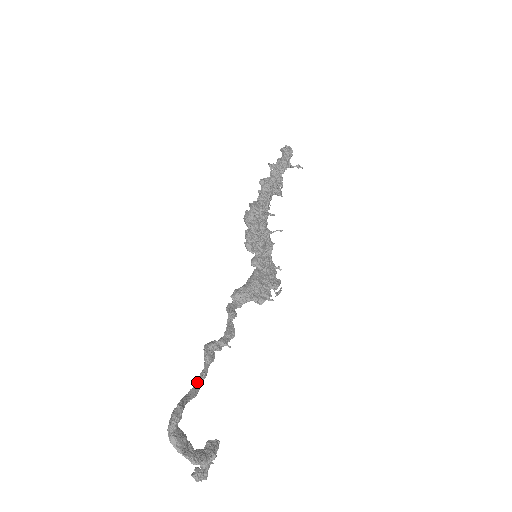
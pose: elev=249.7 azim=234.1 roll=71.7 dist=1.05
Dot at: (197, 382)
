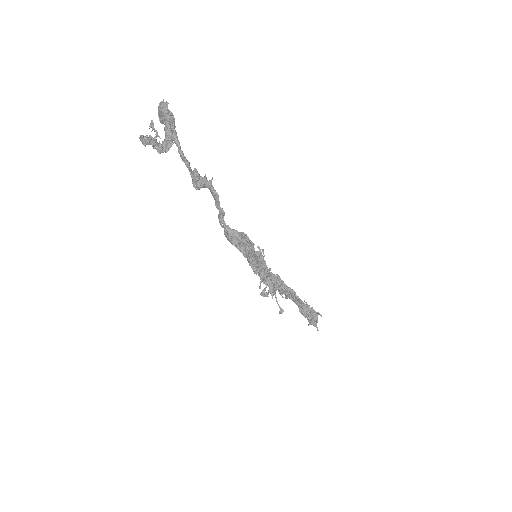
Dot at: (183, 155)
